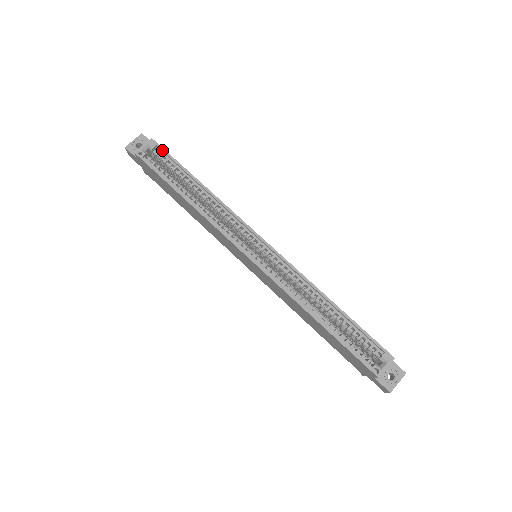
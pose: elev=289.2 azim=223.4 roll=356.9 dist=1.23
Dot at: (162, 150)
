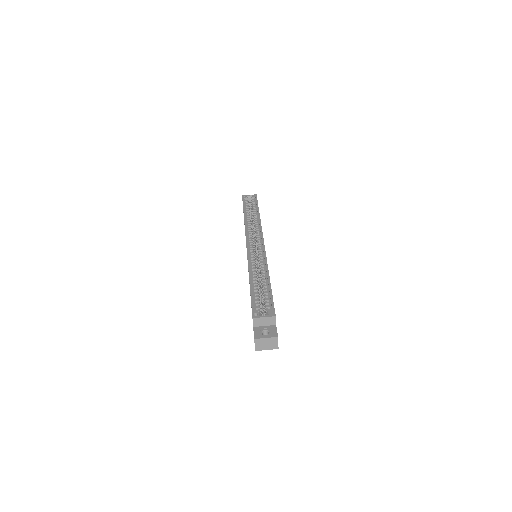
Dot at: (256, 199)
